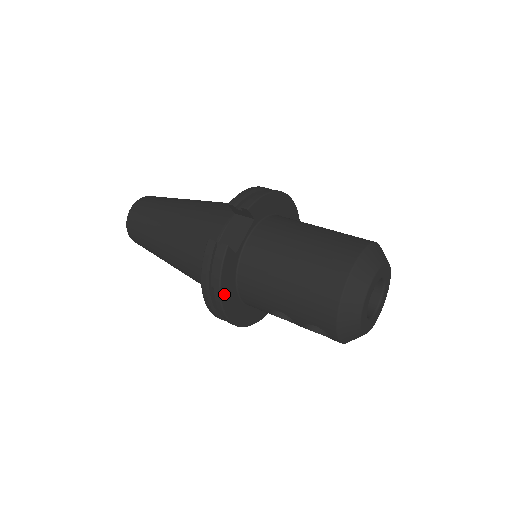
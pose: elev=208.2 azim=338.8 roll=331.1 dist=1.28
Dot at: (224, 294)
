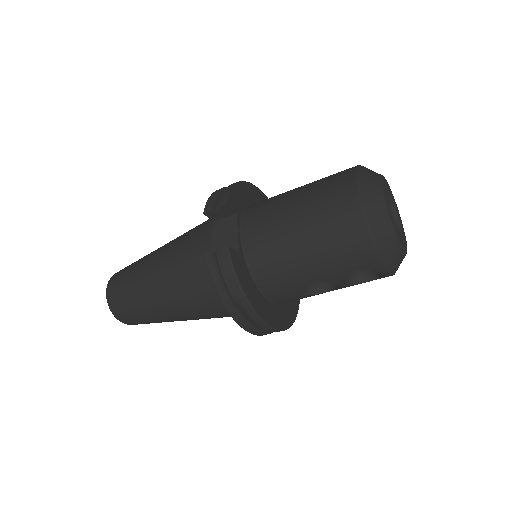
Dot at: (251, 299)
